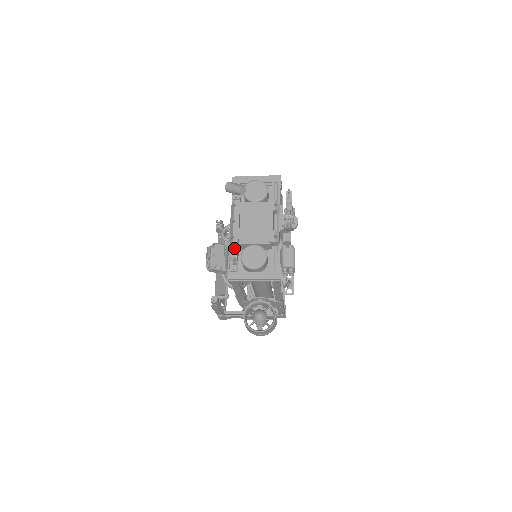
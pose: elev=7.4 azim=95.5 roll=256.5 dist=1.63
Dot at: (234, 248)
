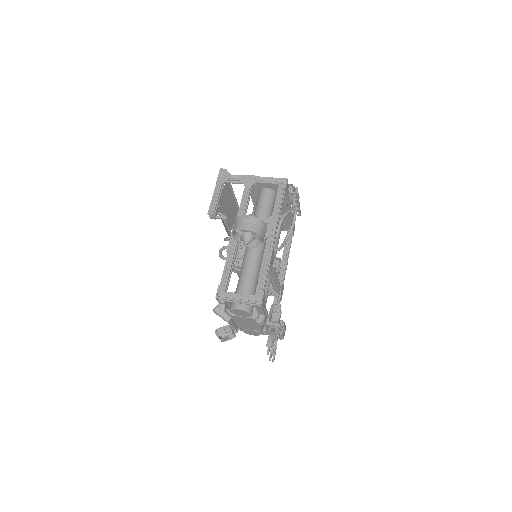
Dot at: occluded
